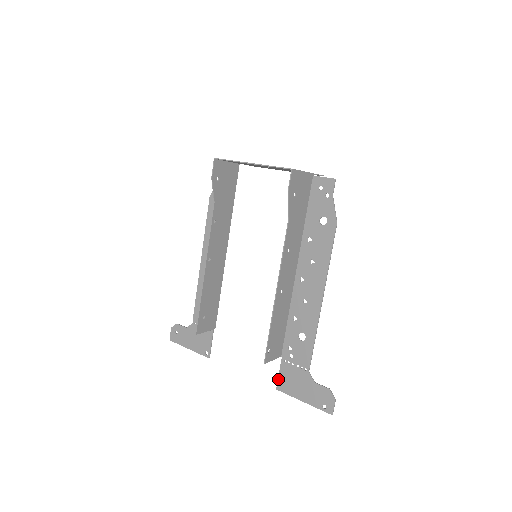
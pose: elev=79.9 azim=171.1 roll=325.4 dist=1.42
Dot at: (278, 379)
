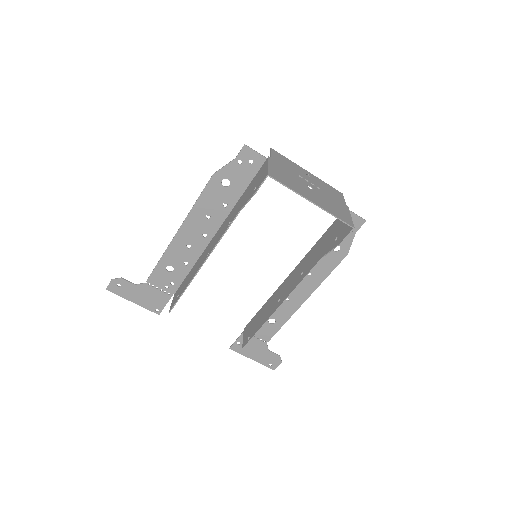
Dot at: (234, 343)
